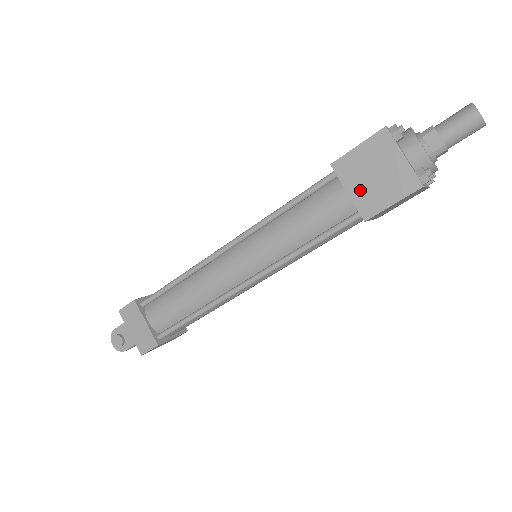
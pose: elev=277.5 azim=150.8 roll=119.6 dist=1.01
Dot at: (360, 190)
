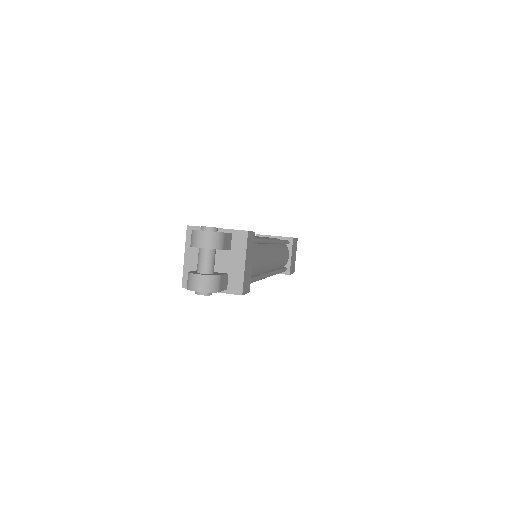
Dot at: occluded
